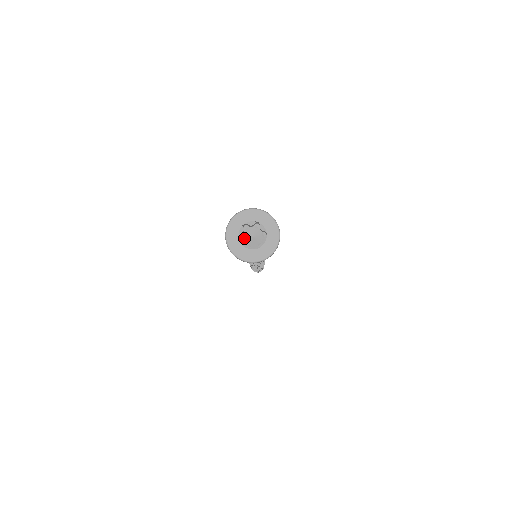
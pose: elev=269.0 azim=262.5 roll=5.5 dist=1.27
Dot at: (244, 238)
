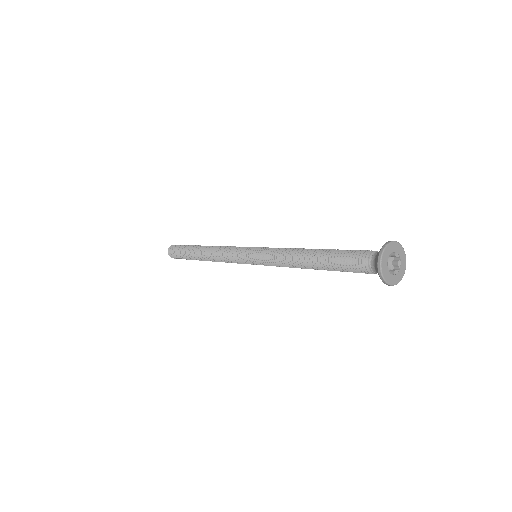
Dot at: occluded
